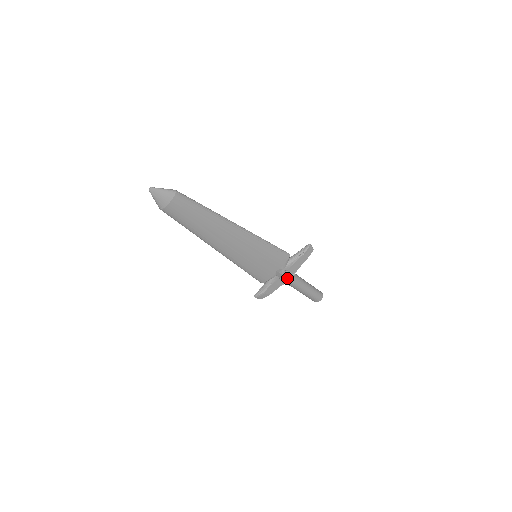
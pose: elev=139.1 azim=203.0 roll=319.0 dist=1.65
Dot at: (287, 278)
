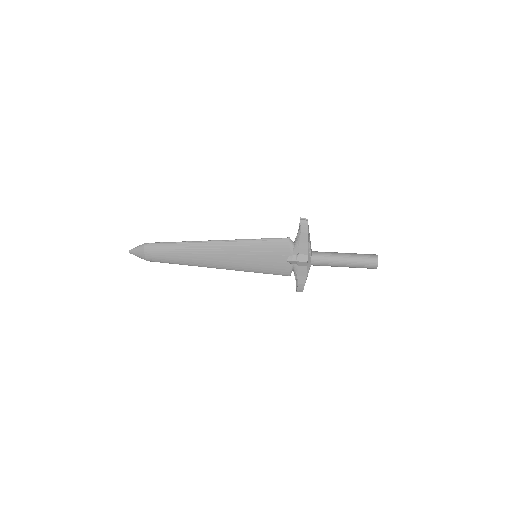
Dot at: (302, 261)
